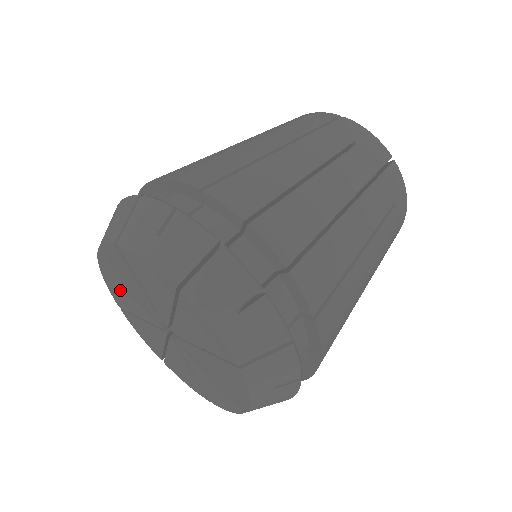
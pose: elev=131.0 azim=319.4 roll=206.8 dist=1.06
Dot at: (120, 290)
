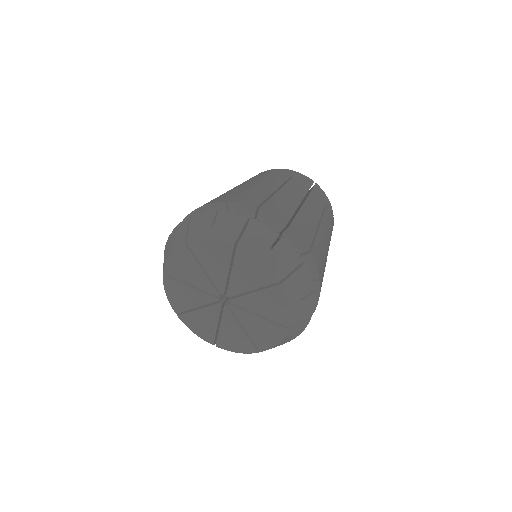
Dot at: (189, 265)
